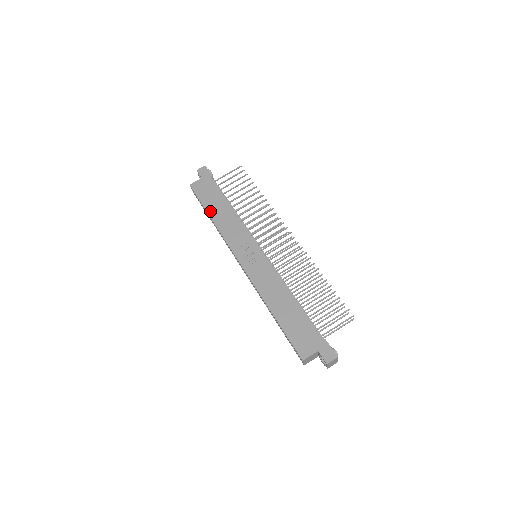
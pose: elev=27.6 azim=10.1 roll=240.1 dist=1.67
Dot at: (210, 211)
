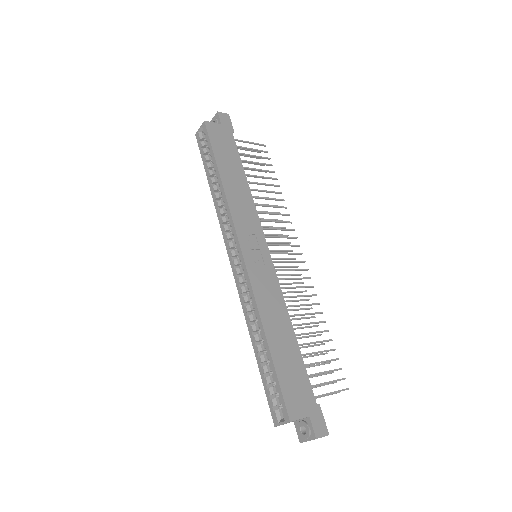
Dot at: (222, 168)
